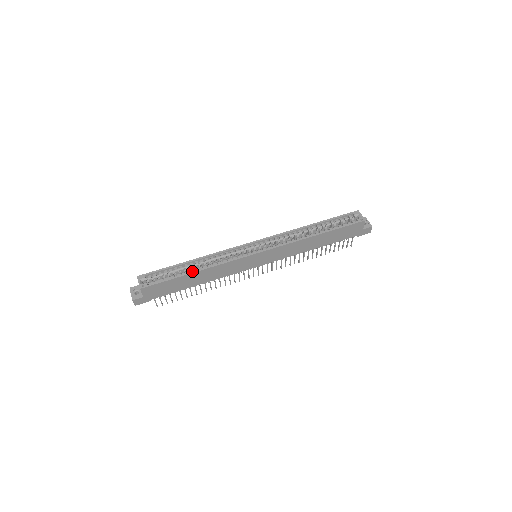
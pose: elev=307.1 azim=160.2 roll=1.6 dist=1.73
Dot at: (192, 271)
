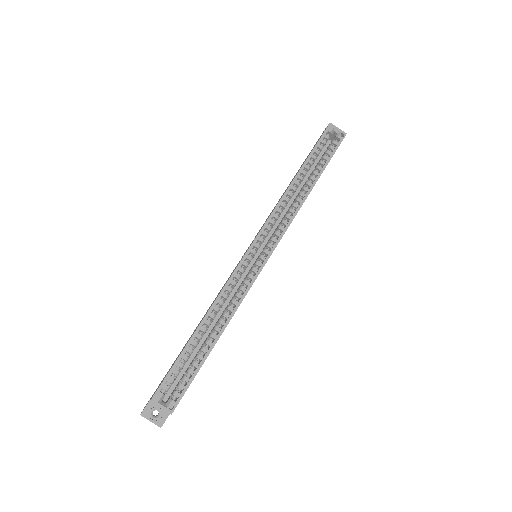
Dot at: (215, 340)
